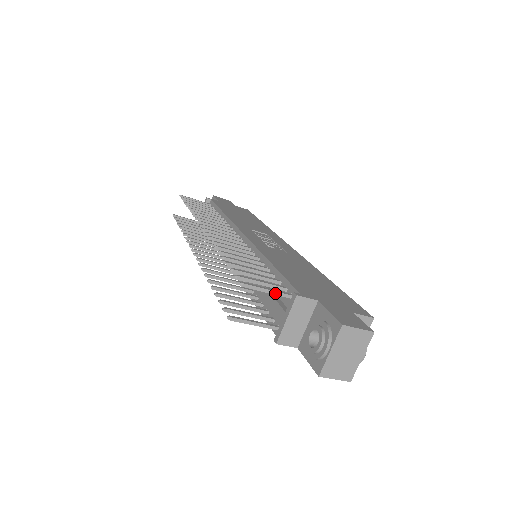
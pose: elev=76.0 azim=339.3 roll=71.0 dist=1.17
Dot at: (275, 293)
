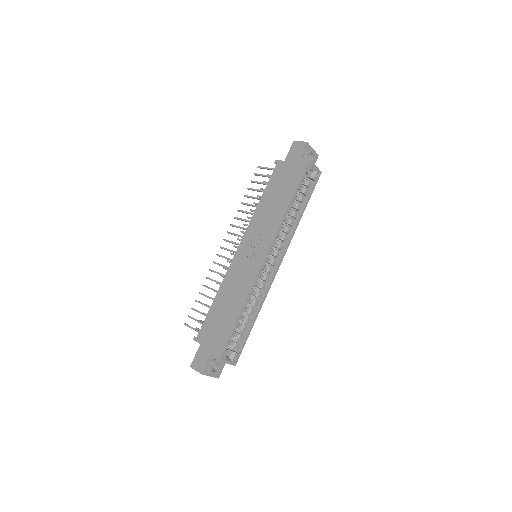
Dot at: occluded
